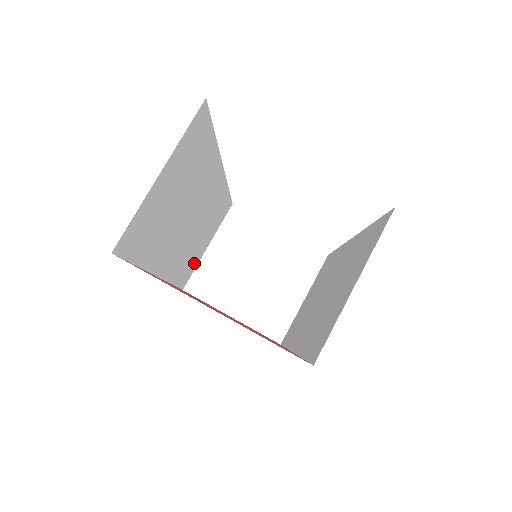
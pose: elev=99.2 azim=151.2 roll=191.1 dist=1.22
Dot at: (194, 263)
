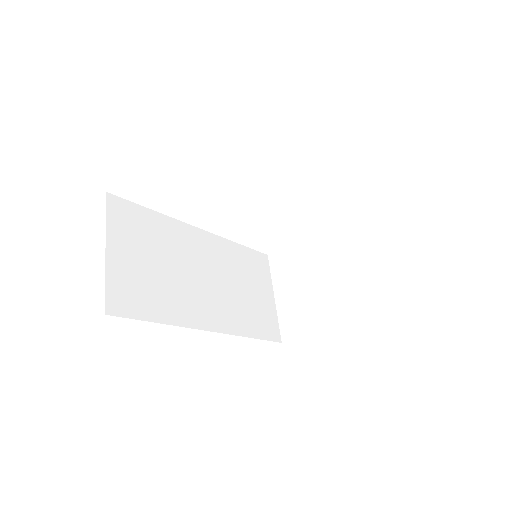
Dot at: (269, 315)
